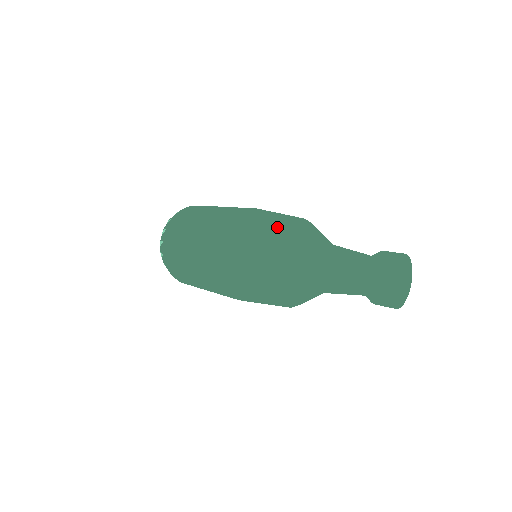
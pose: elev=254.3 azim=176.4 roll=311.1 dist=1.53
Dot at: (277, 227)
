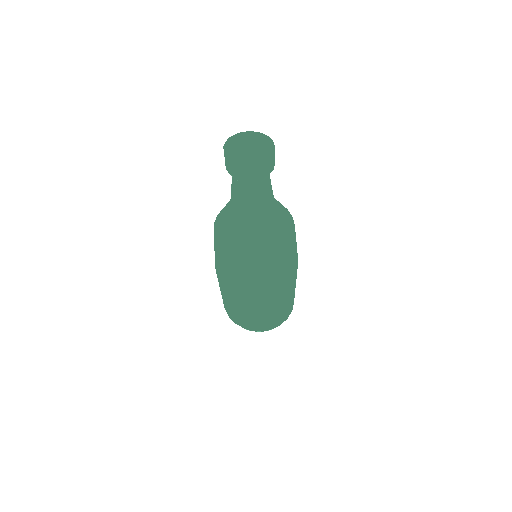
Dot at: occluded
